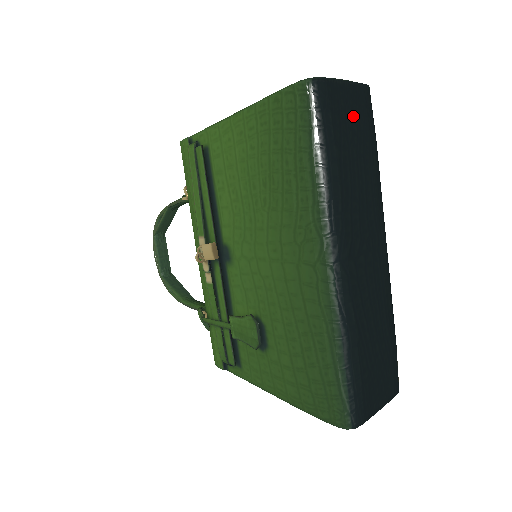
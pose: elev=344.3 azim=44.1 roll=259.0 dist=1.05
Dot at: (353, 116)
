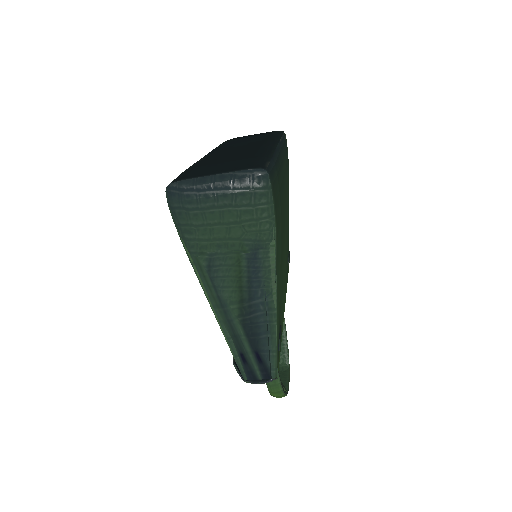
Dot at: occluded
